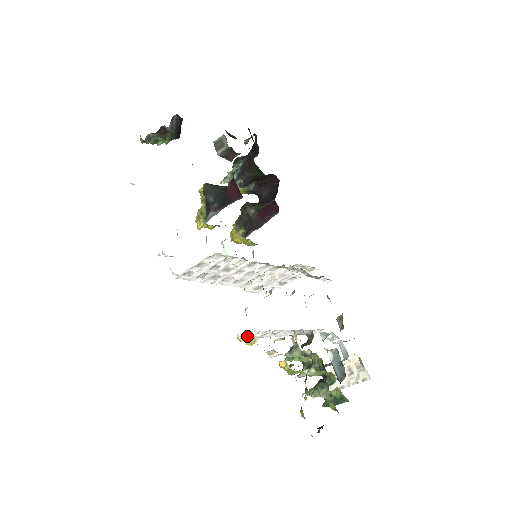
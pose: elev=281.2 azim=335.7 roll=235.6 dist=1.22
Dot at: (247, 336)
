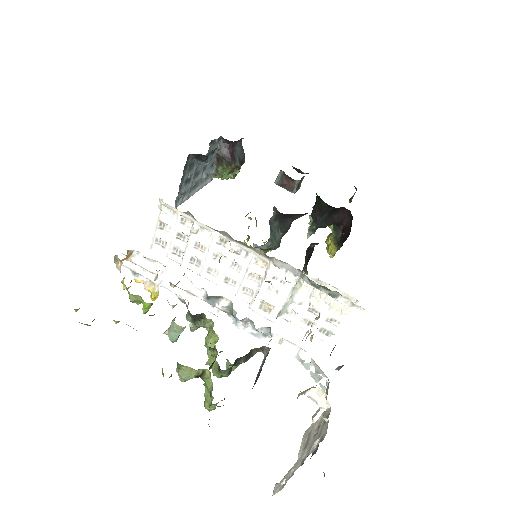
Dot at: (138, 271)
